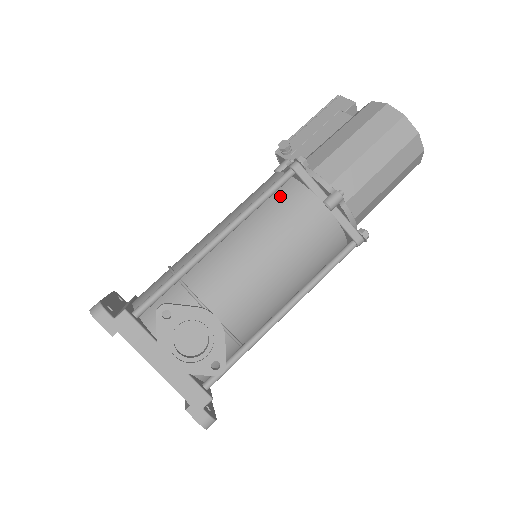
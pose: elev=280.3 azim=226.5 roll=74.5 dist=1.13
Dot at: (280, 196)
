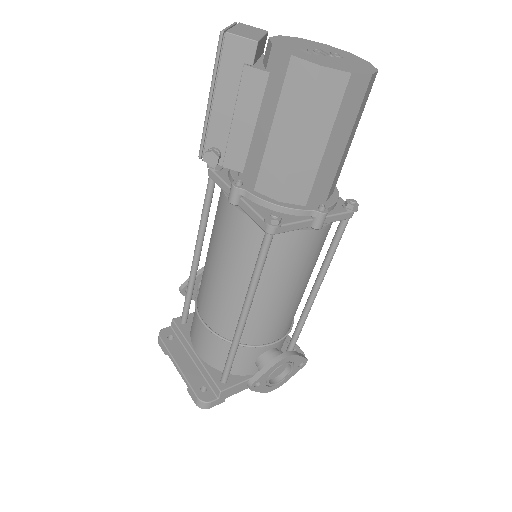
Dot at: occluded
